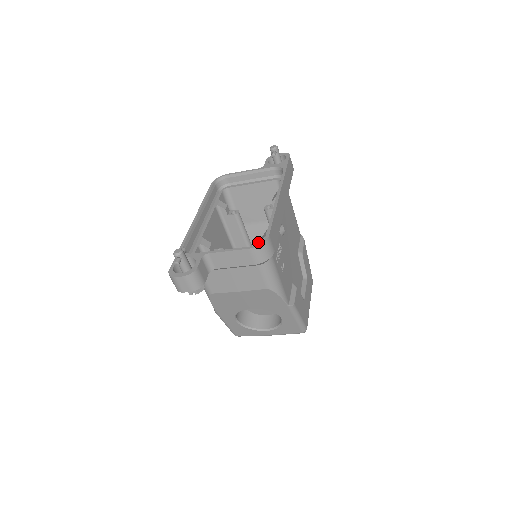
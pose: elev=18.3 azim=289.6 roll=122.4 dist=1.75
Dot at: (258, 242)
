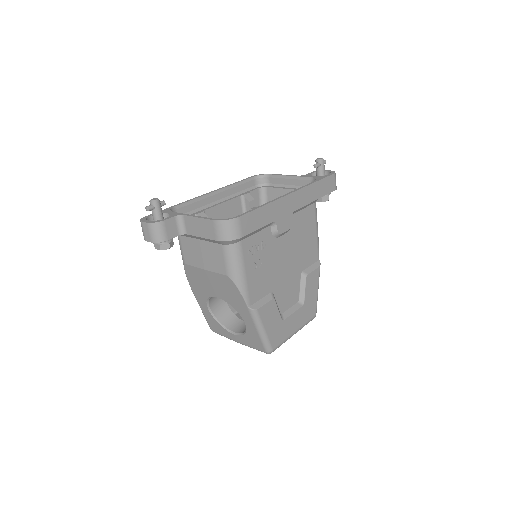
Dot at: occluded
